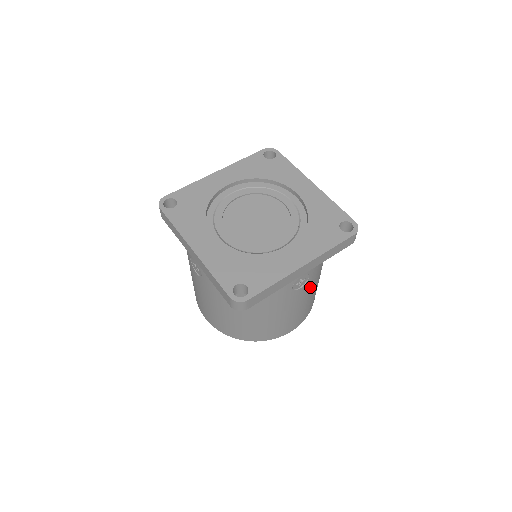
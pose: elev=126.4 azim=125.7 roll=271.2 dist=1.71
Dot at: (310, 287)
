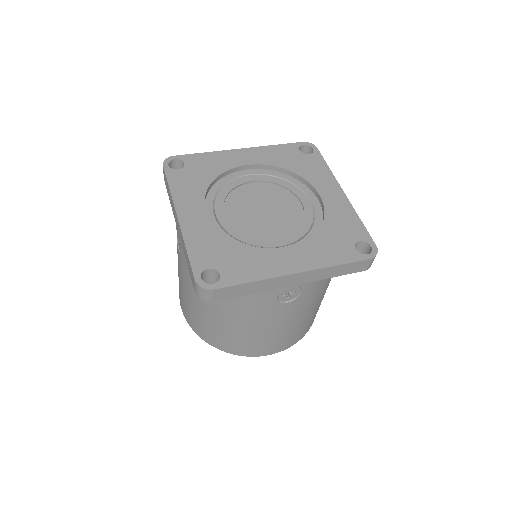
Dot at: (302, 307)
